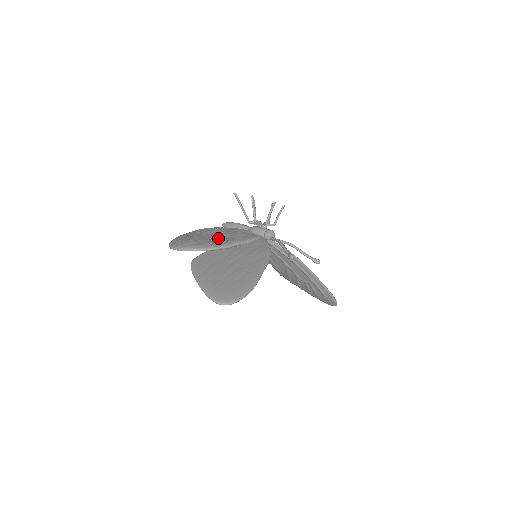
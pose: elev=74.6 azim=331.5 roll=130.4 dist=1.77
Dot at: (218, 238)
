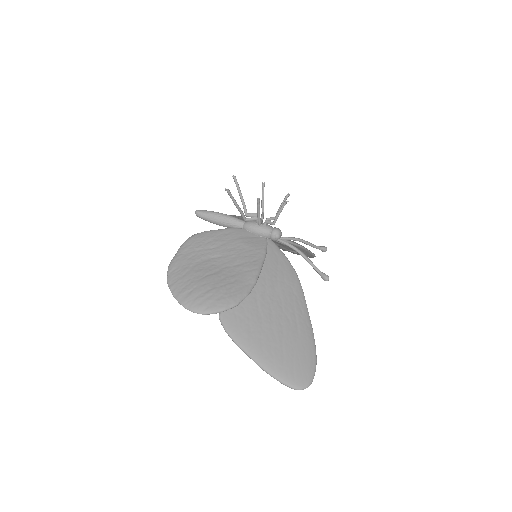
Dot at: (232, 269)
